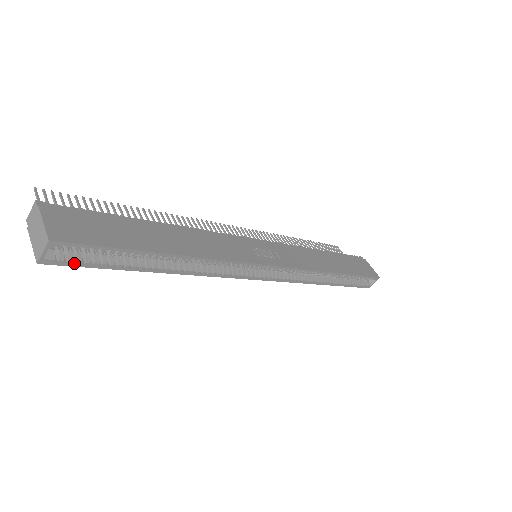
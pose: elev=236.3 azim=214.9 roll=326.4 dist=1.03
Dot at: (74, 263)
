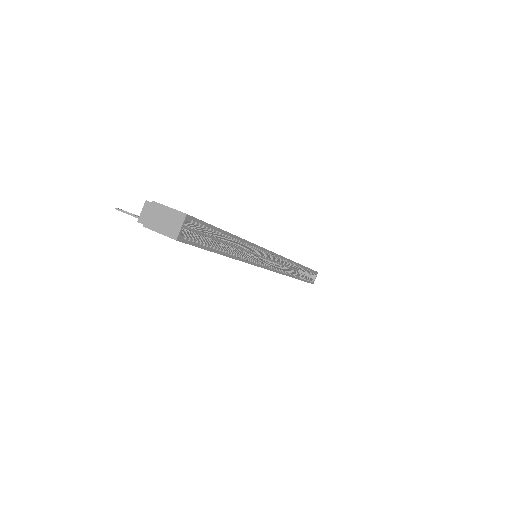
Dot at: (192, 242)
